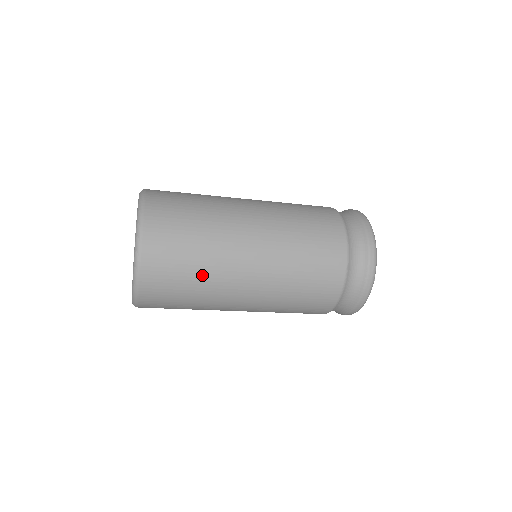
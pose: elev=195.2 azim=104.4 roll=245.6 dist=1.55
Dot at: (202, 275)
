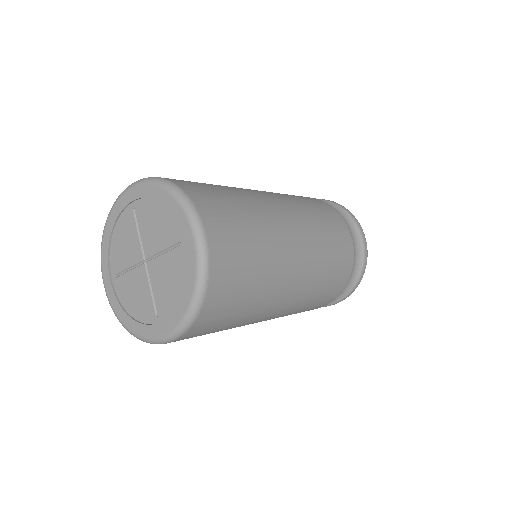
Dot at: occluded
